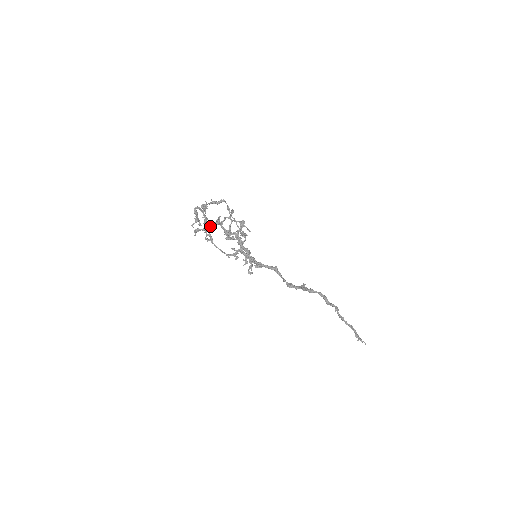
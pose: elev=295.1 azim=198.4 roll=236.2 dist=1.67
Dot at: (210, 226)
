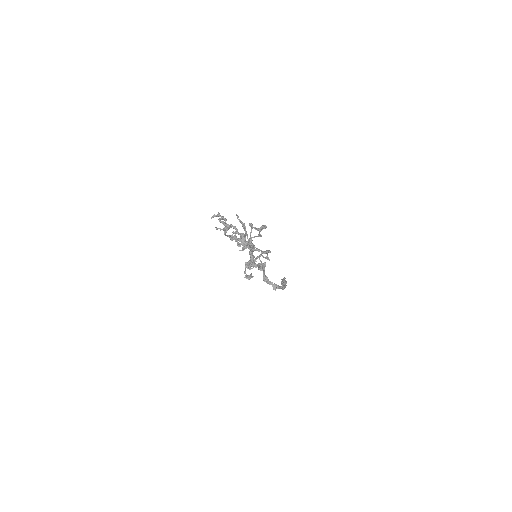
Dot at: occluded
